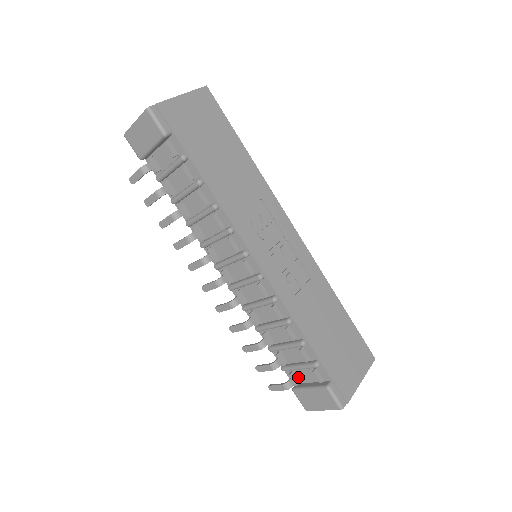
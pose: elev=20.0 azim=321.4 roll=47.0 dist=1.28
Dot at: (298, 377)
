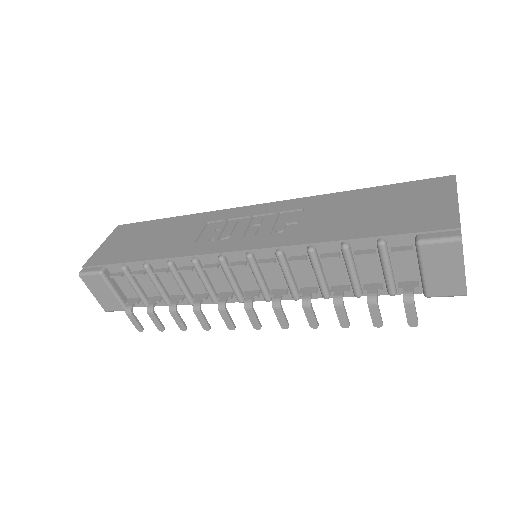
Dot at: (410, 280)
